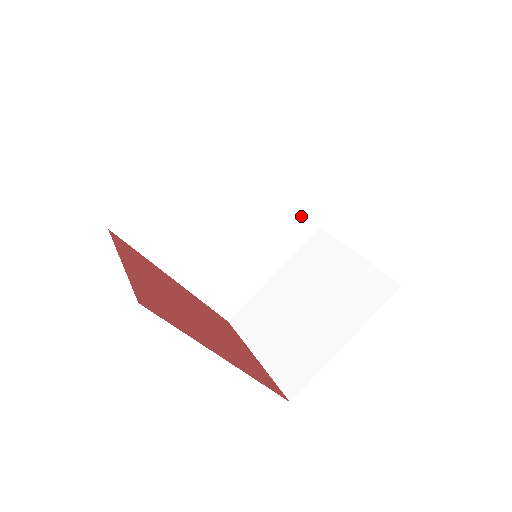
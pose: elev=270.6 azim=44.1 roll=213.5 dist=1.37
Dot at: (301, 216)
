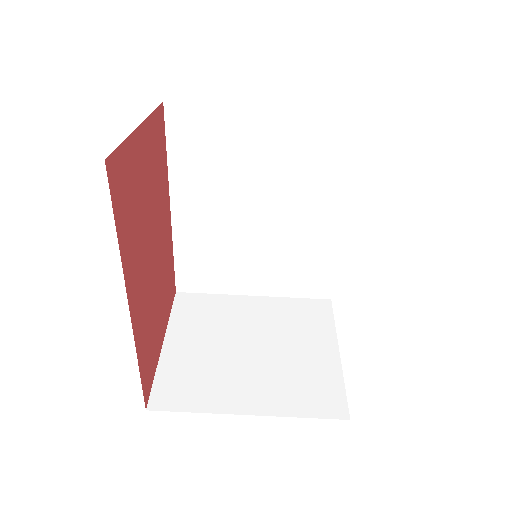
Dot at: (327, 273)
